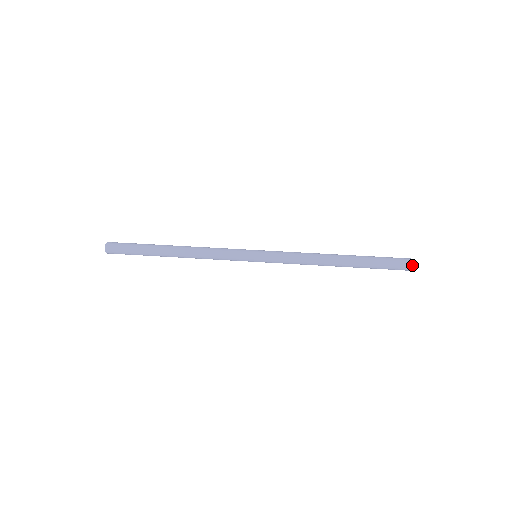
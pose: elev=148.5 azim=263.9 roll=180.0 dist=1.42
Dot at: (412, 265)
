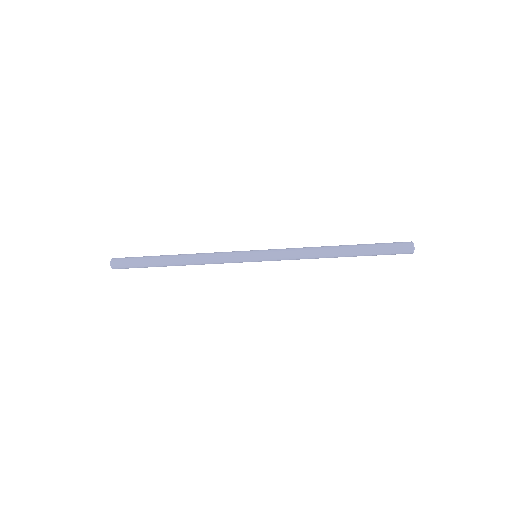
Dot at: (408, 242)
